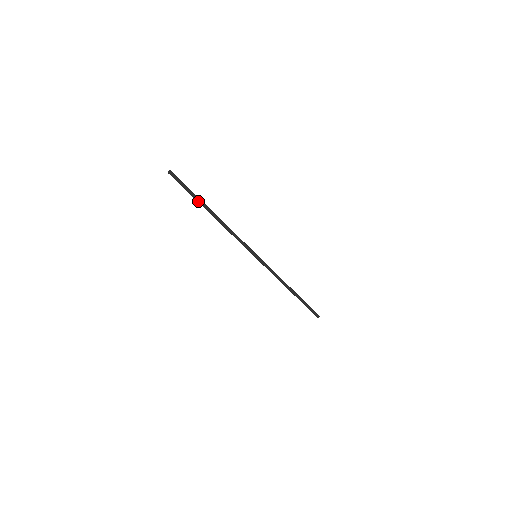
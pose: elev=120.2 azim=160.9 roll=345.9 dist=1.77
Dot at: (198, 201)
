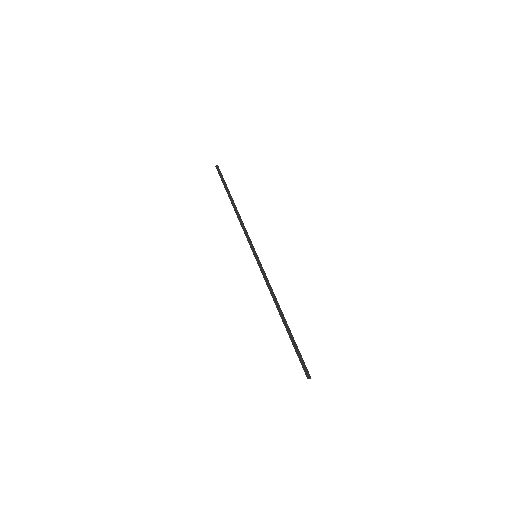
Dot at: (226, 190)
